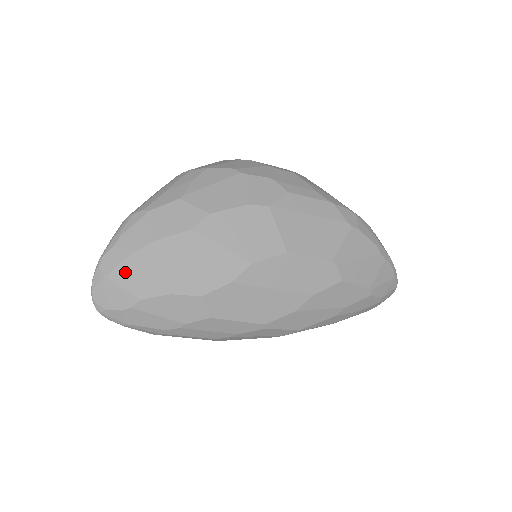
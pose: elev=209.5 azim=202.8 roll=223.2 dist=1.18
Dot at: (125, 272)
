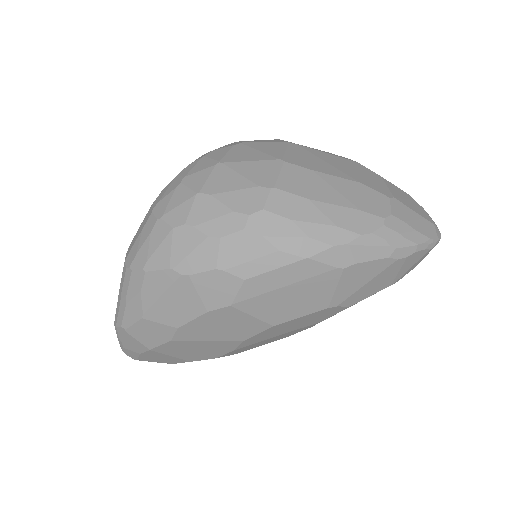
Dot at: (147, 359)
